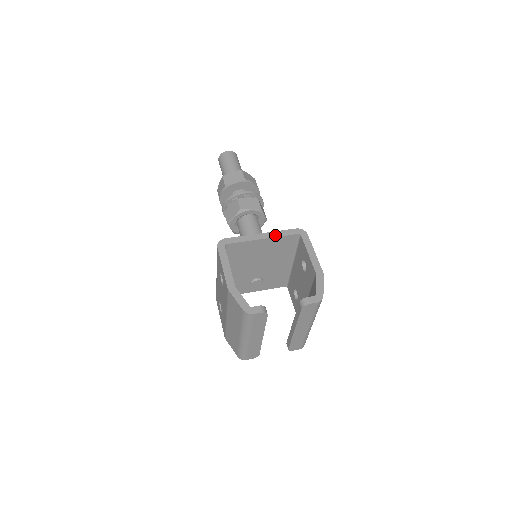
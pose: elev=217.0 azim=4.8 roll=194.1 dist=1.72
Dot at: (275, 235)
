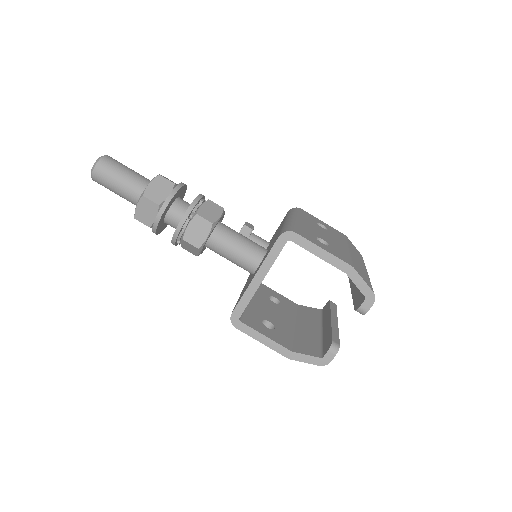
Dot at: (268, 266)
